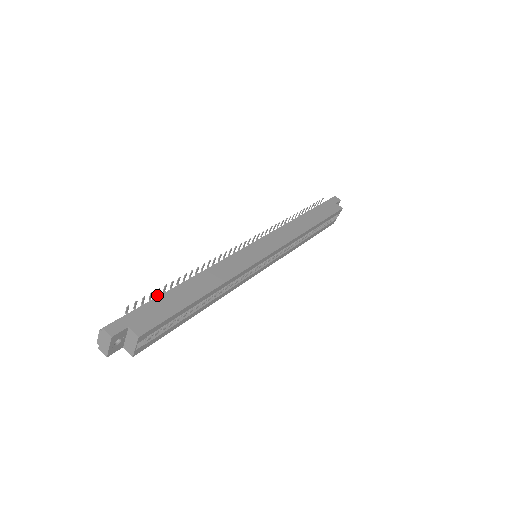
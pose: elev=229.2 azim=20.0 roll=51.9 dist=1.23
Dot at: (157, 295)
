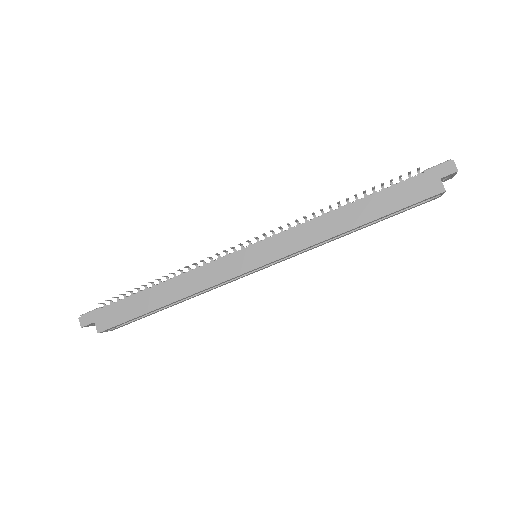
Dot at: (131, 292)
